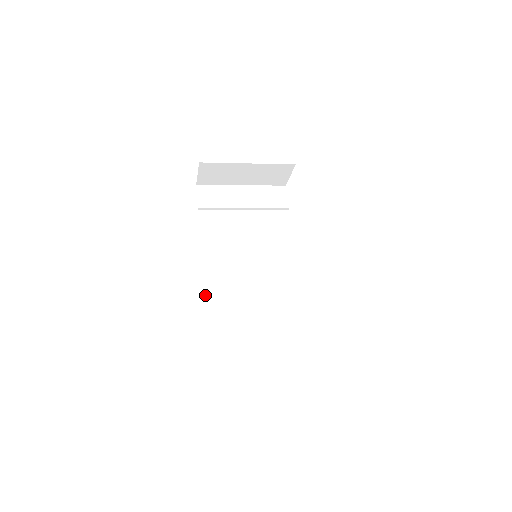
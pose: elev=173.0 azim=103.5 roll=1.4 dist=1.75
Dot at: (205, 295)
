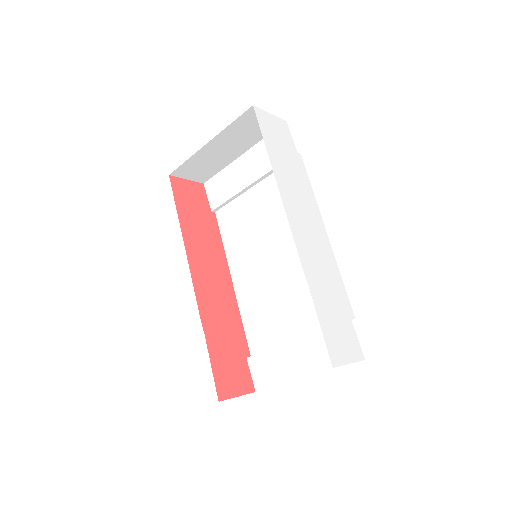
Dot at: (241, 313)
